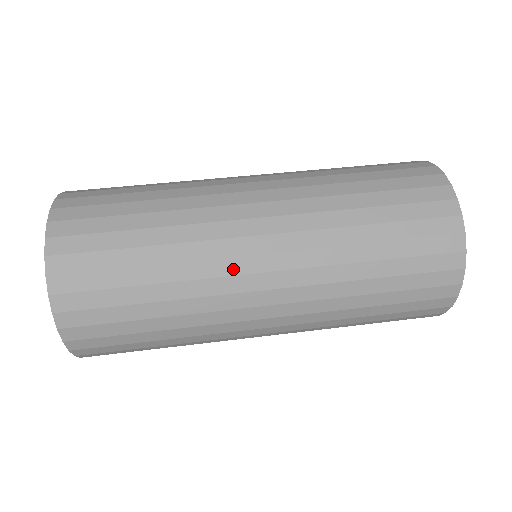
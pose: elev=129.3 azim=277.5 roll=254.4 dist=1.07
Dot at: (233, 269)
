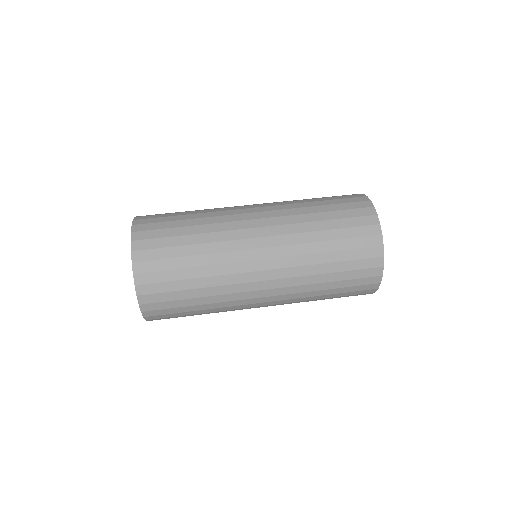
Dot at: (246, 307)
